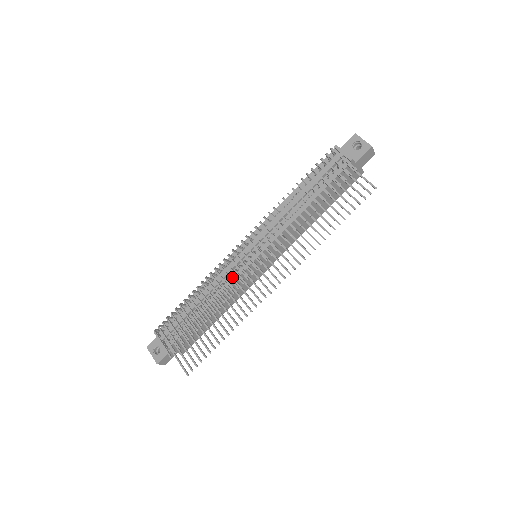
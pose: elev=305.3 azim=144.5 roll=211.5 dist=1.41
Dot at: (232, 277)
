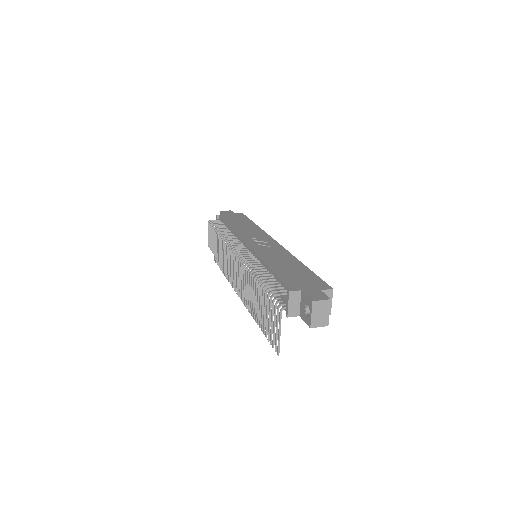
Dot at: occluded
